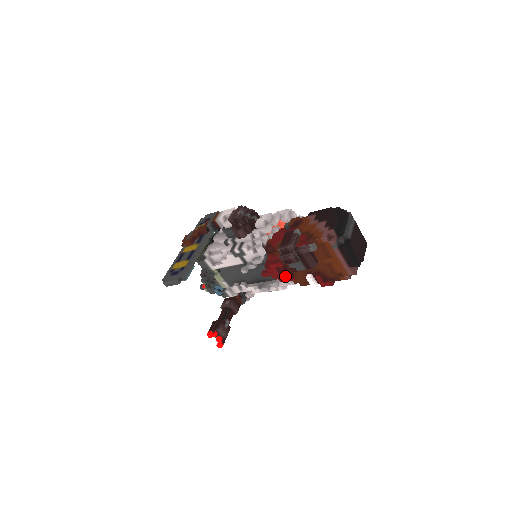
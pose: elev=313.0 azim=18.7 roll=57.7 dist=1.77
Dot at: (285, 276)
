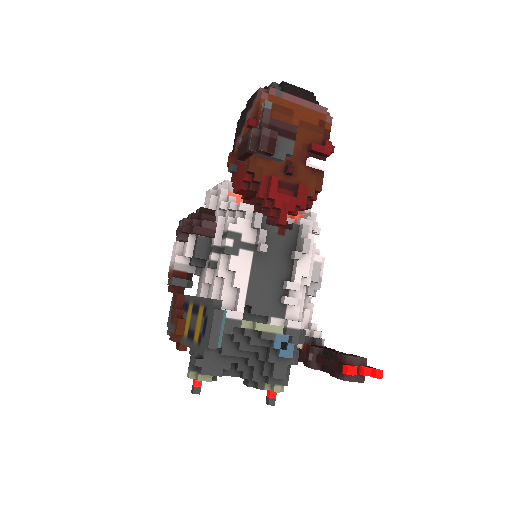
Dot at: (296, 193)
